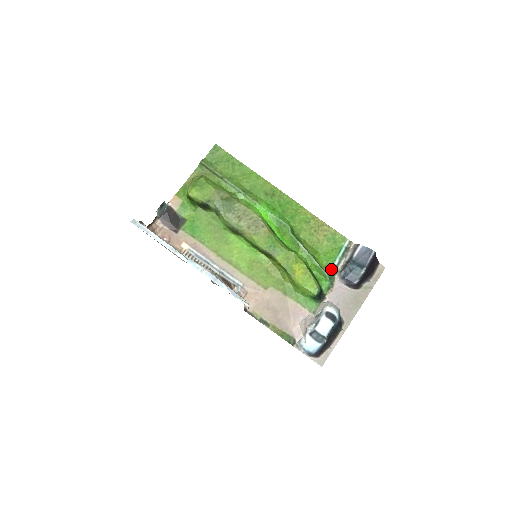
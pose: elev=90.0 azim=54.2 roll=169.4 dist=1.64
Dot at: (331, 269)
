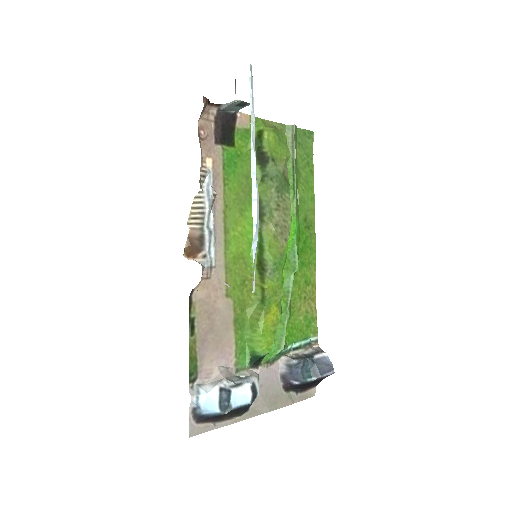
Dot at: (288, 346)
